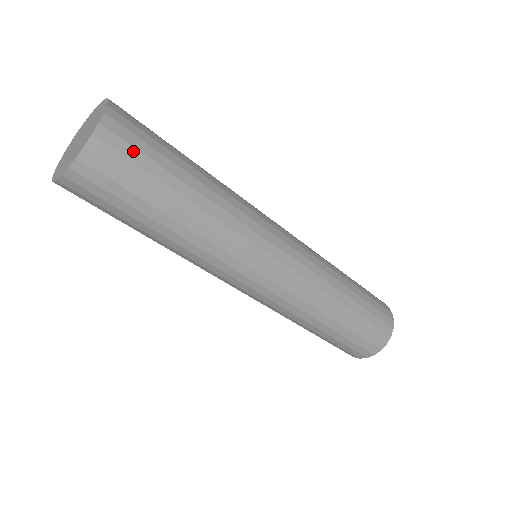
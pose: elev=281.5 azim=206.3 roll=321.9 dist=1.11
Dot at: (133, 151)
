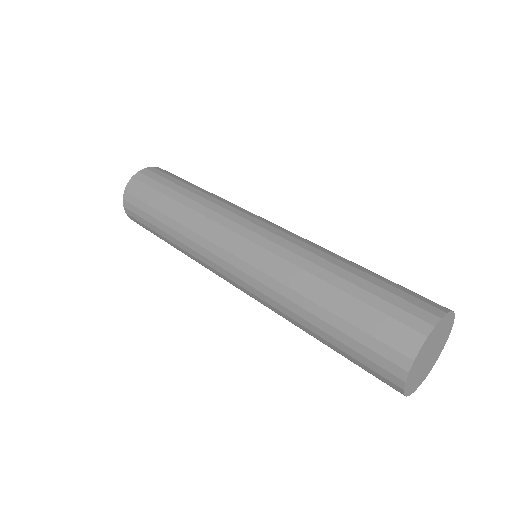
Dot at: (164, 174)
